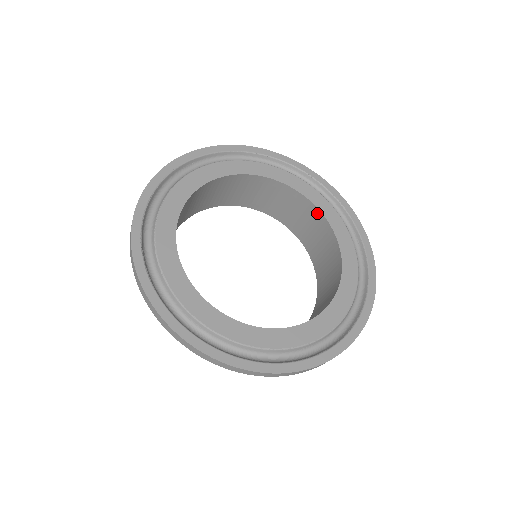
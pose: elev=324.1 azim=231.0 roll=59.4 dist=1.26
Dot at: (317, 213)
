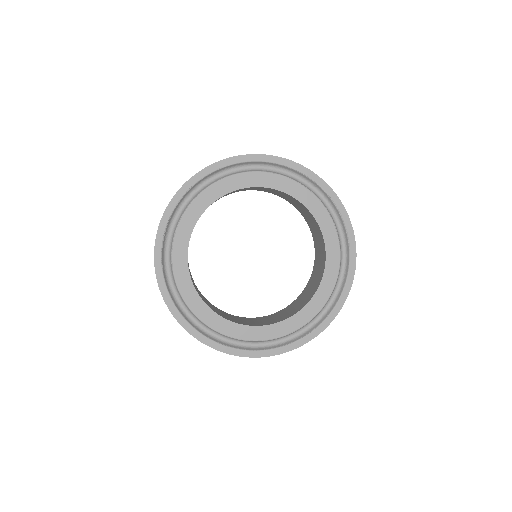
Dot at: (323, 240)
